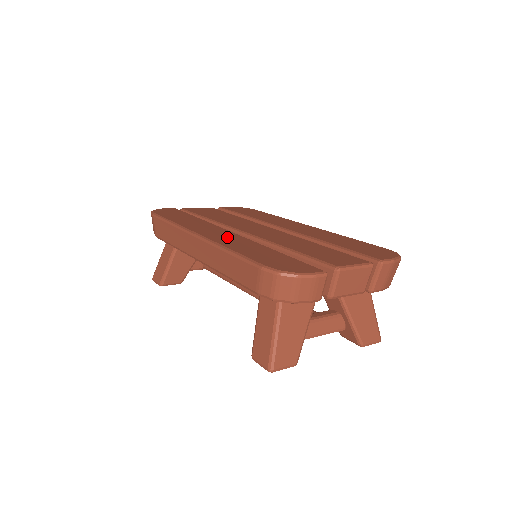
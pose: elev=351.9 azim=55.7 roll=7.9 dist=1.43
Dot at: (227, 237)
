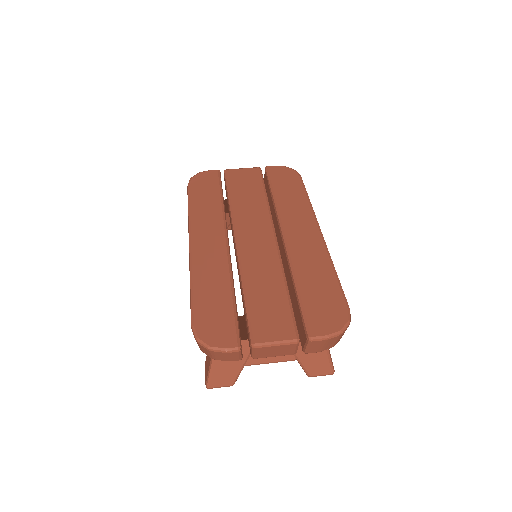
Dot at: (211, 254)
